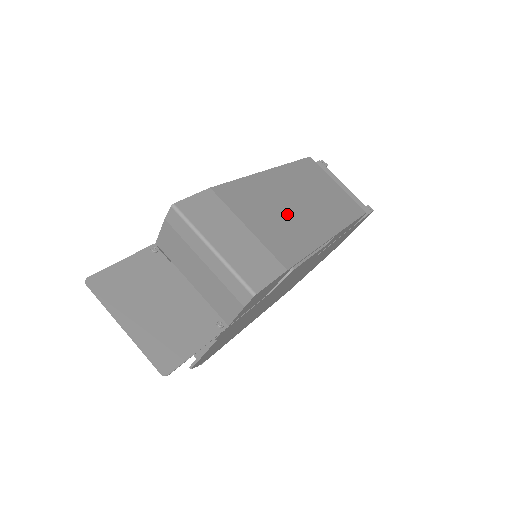
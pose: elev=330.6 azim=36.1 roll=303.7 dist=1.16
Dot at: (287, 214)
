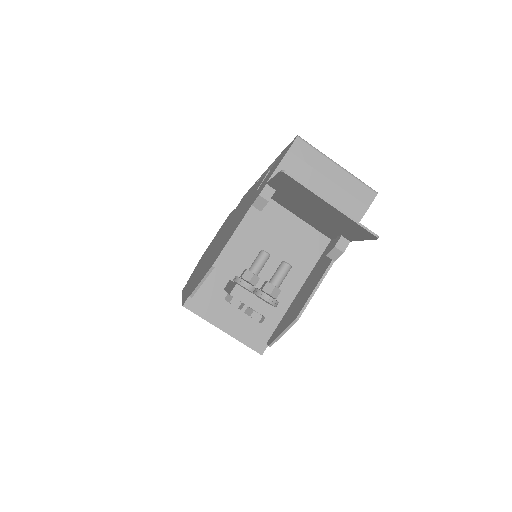
Dot at: occluded
